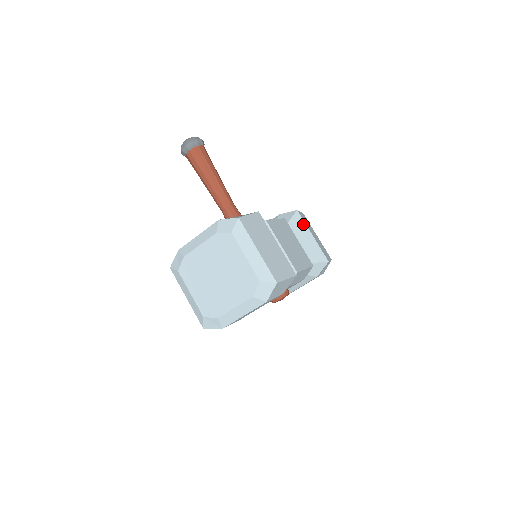
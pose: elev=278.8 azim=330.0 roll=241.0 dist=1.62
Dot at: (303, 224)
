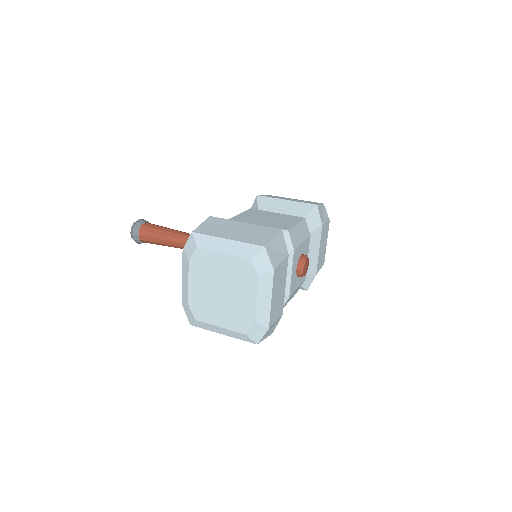
Dot at: (271, 200)
